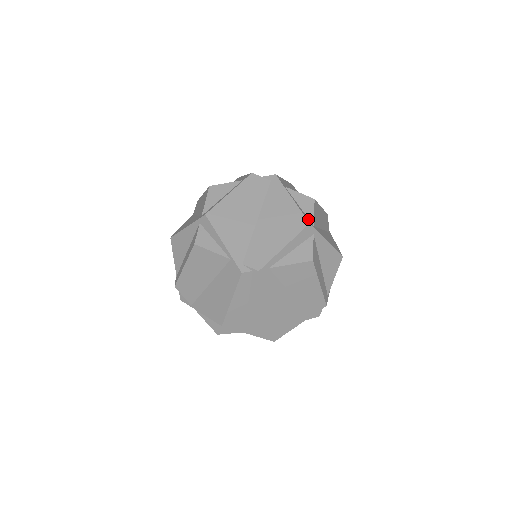
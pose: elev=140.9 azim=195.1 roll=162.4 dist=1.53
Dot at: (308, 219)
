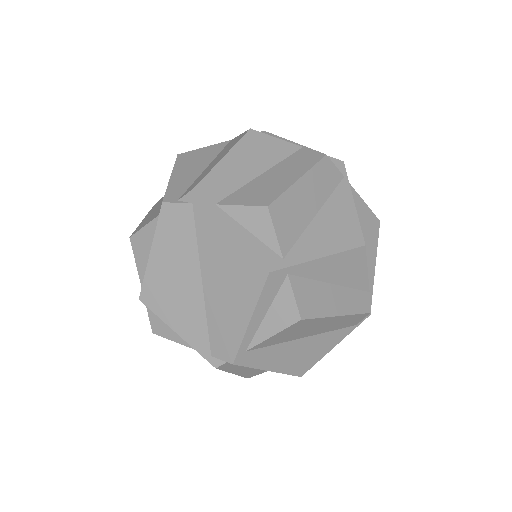
Dot at: (269, 254)
